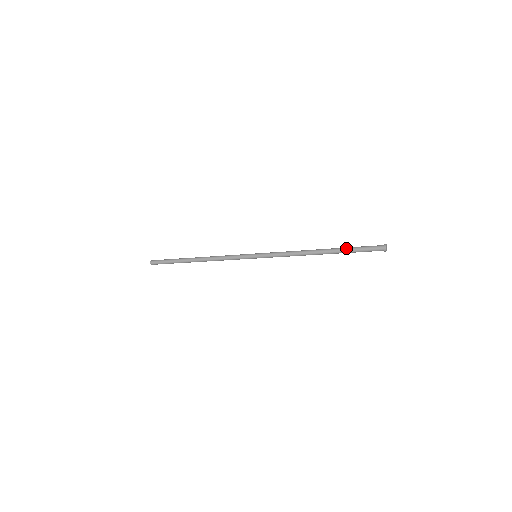
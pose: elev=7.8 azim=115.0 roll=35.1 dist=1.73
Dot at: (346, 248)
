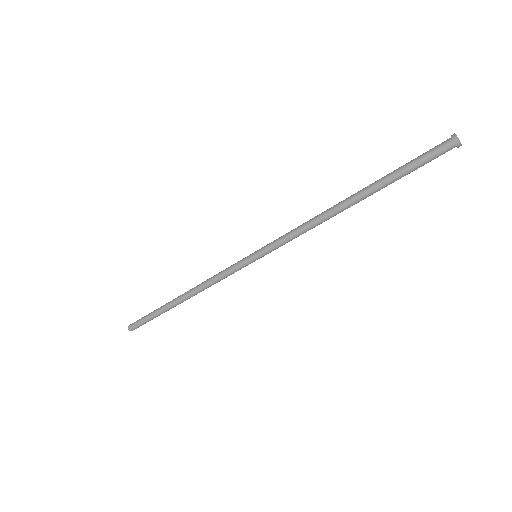
Dot at: (387, 174)
